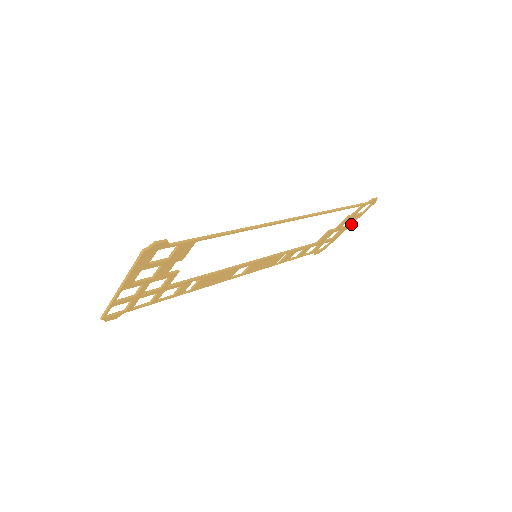
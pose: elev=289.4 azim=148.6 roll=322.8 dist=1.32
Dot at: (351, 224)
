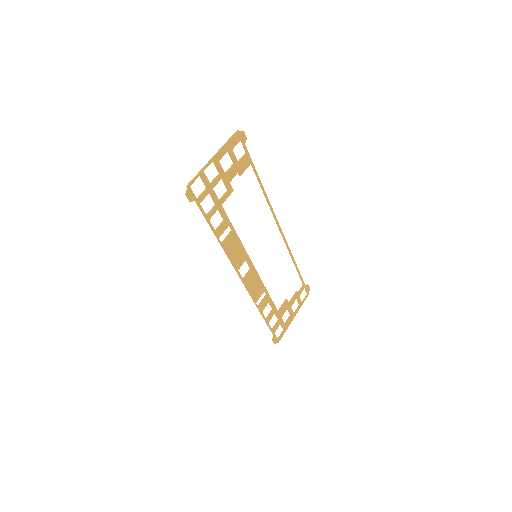
Dot at: (295, 314)
